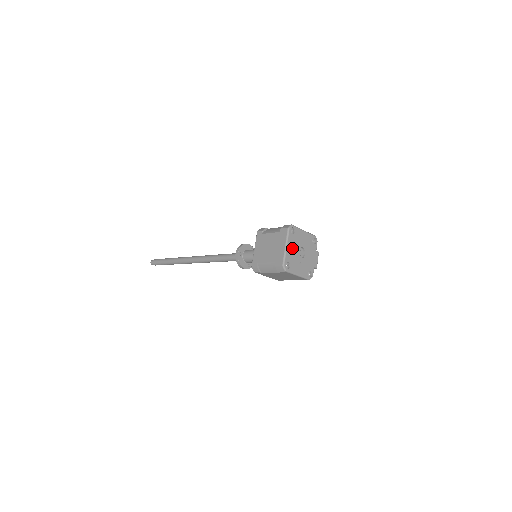
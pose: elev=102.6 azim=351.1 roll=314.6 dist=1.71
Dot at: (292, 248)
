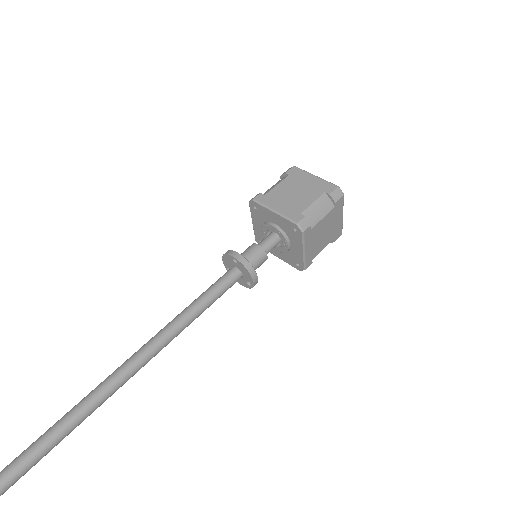
Dot at: occluded
